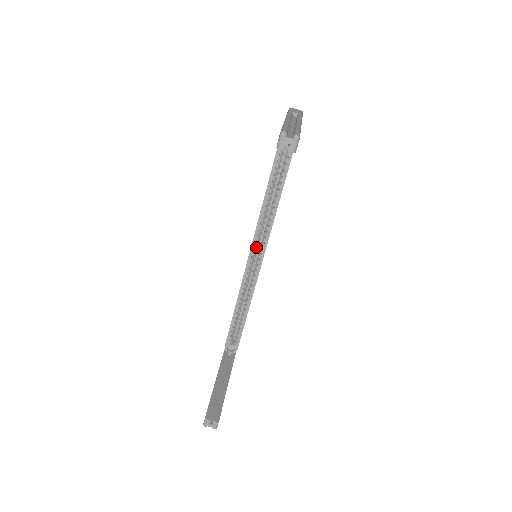
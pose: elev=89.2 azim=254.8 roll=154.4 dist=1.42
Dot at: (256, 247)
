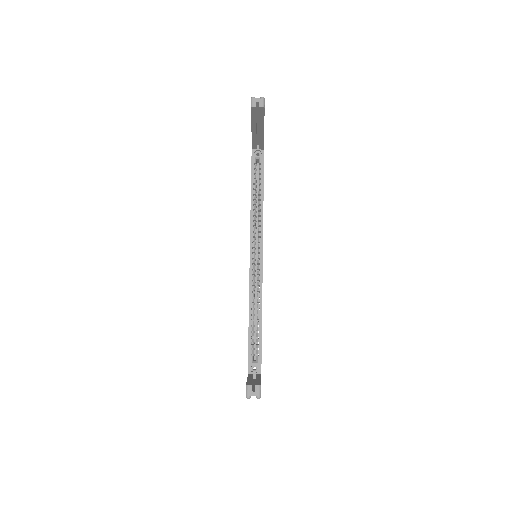
Dot at: (254, 249)
